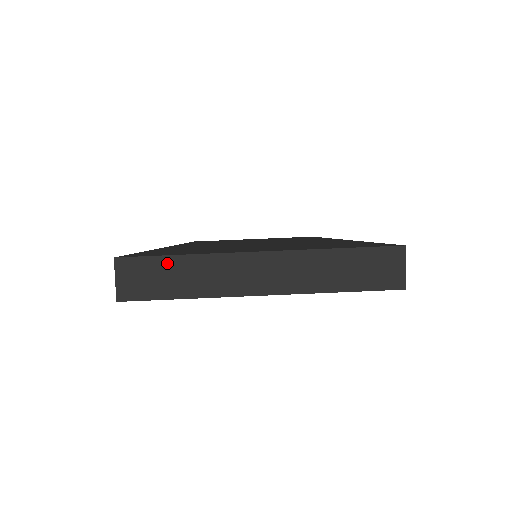
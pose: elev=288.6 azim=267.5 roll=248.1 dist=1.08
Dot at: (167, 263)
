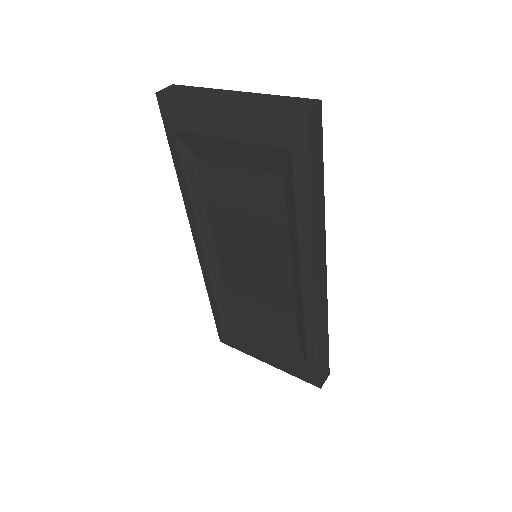
Dot at: (193, 88)
